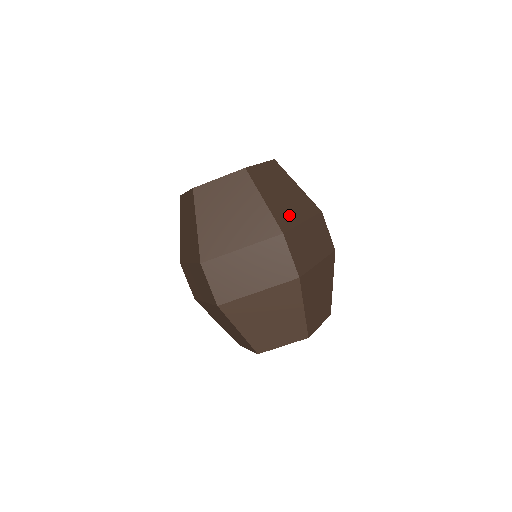
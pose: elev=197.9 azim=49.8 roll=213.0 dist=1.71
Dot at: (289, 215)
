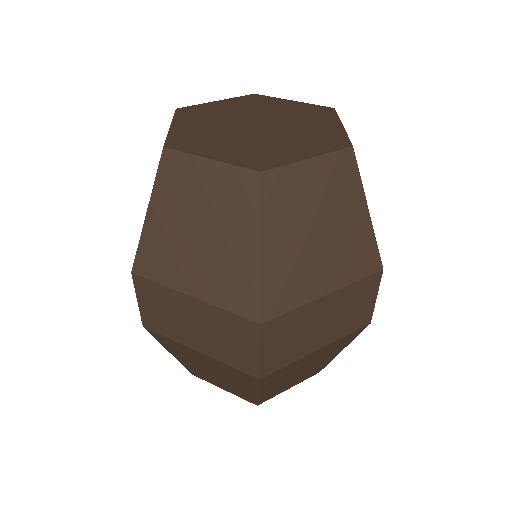
Dot at: occluded
